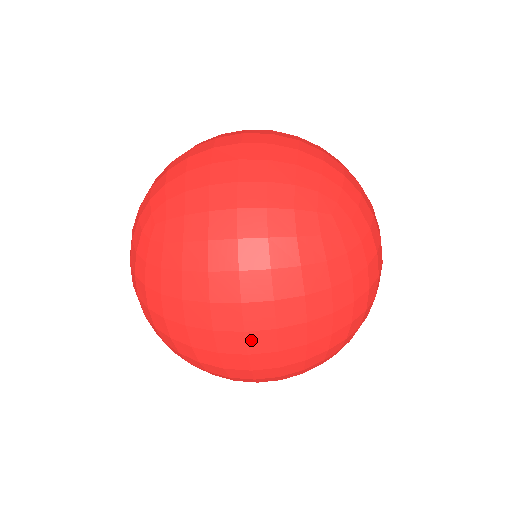
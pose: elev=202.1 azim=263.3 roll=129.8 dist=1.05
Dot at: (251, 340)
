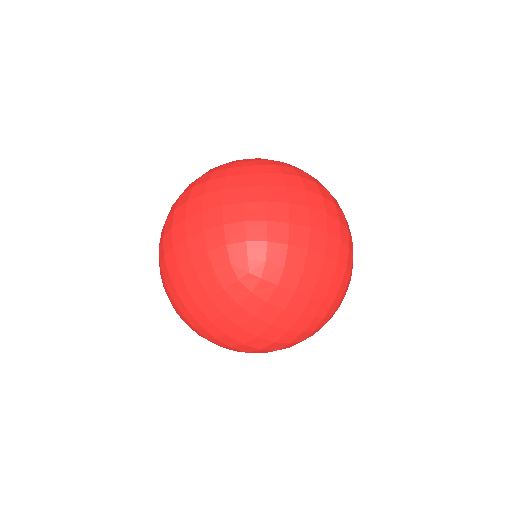
Dot at: (269, 349)
